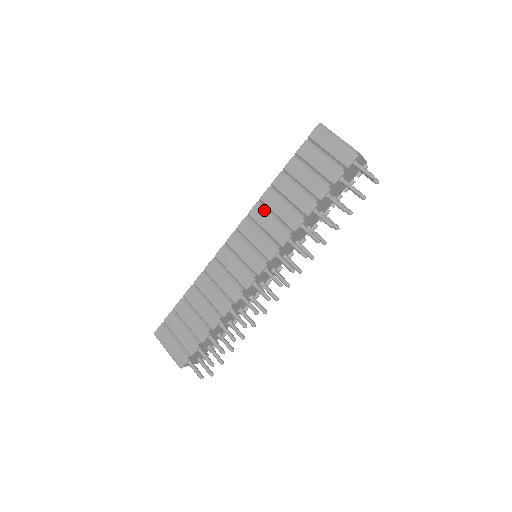
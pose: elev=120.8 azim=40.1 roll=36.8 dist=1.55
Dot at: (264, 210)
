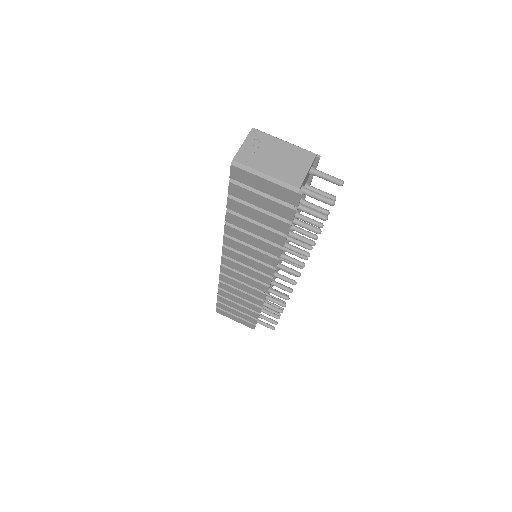
Dot at: (236, 242)
